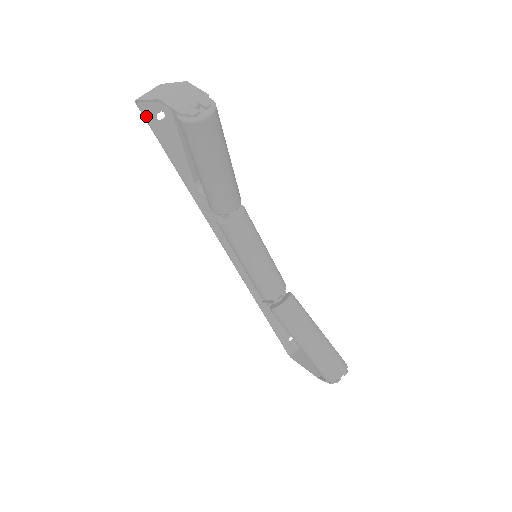
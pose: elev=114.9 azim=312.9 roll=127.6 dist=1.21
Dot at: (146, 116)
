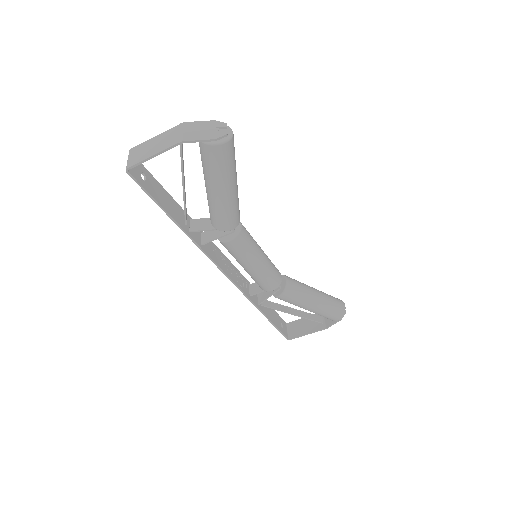
Dot at: (137, 180)
